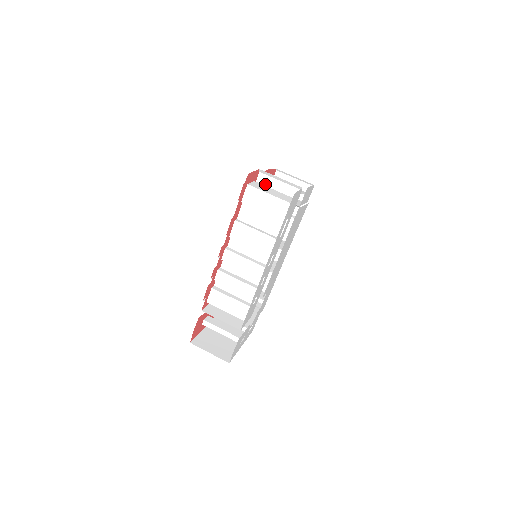
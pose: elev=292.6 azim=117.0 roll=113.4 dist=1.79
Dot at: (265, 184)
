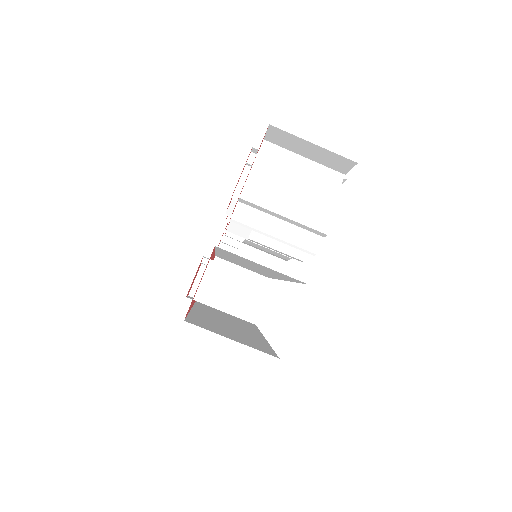
Dot at: (234, 255)
